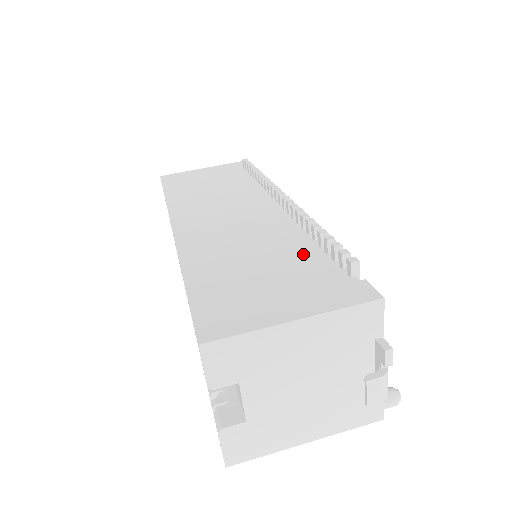
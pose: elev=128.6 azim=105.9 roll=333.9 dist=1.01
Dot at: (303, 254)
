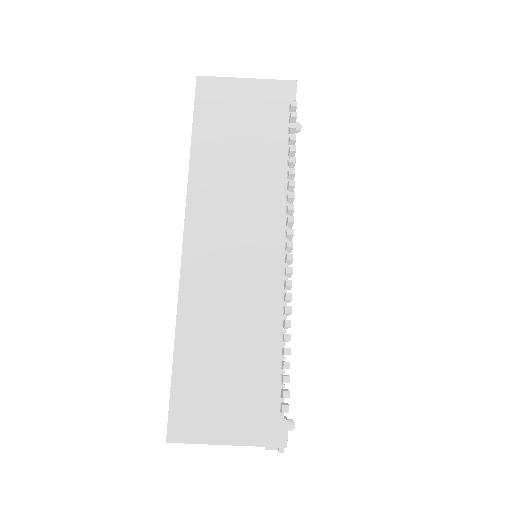
Dot at: (265, 361)
